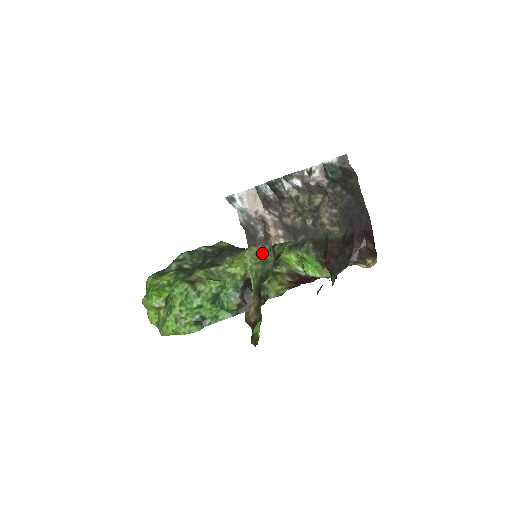
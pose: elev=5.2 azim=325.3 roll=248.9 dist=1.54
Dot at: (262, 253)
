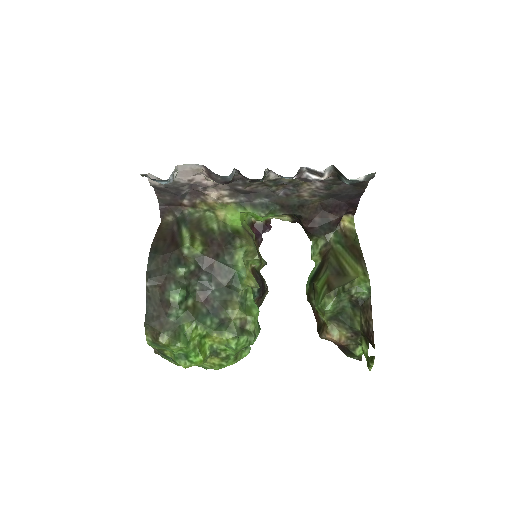
Dot at: (254, 247)
